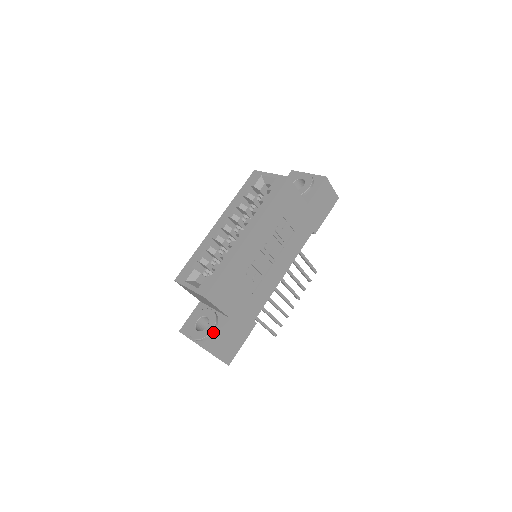
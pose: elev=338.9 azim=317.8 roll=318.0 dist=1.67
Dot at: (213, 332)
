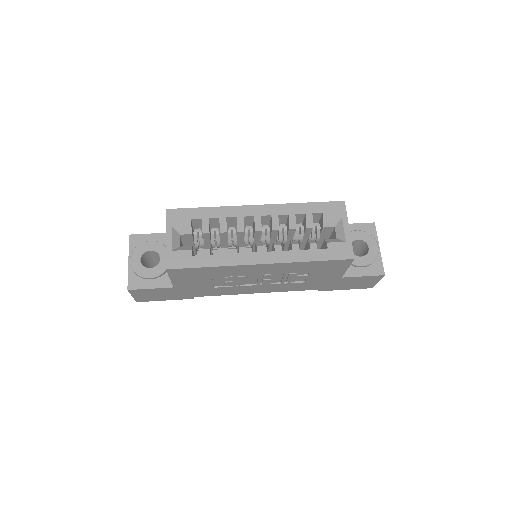
Dot at: (149, 279)
